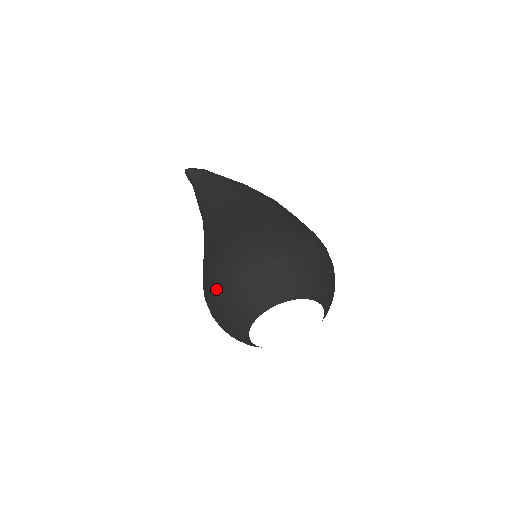
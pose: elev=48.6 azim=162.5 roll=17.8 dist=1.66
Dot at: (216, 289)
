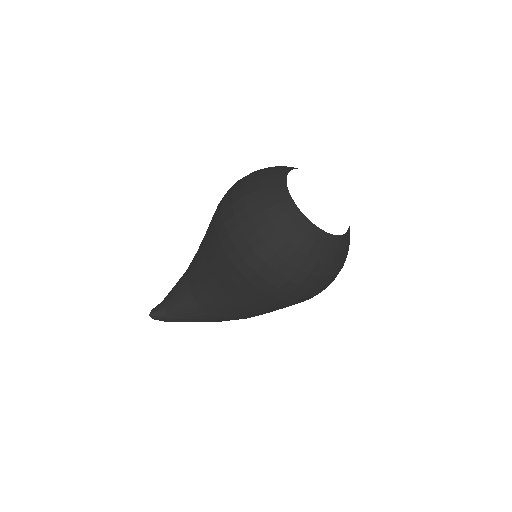
Dot at: (251, 239)
